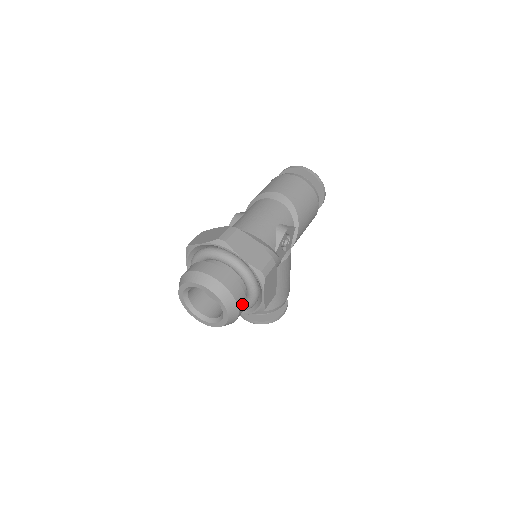
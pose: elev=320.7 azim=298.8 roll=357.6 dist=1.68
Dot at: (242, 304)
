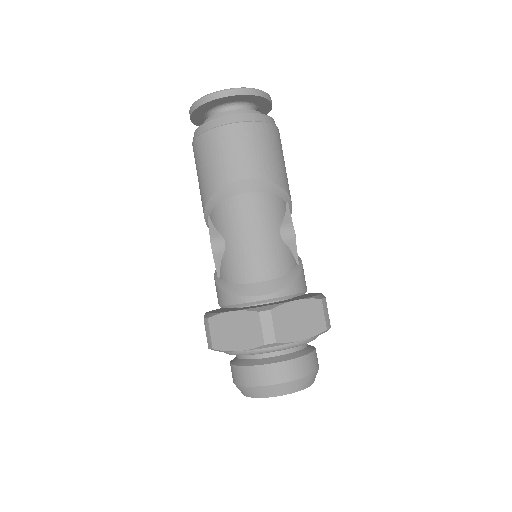
Dot at: (317, 358)
